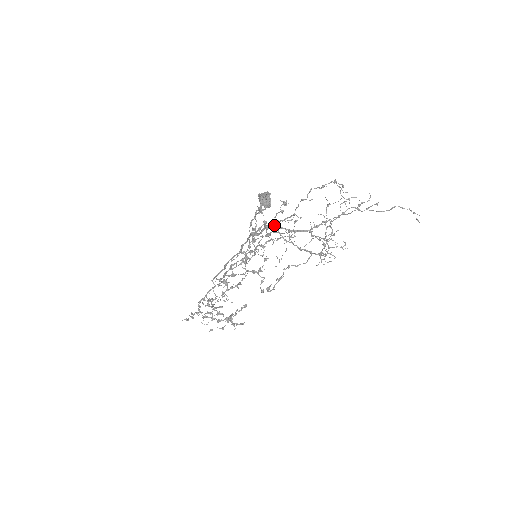
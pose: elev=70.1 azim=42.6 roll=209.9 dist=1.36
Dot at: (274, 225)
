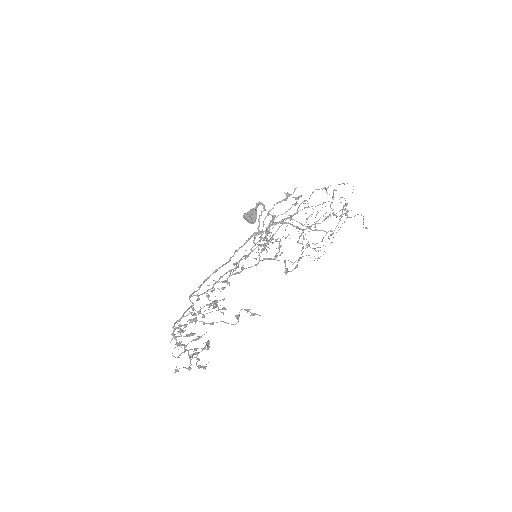
Dot at: (281, 221)
